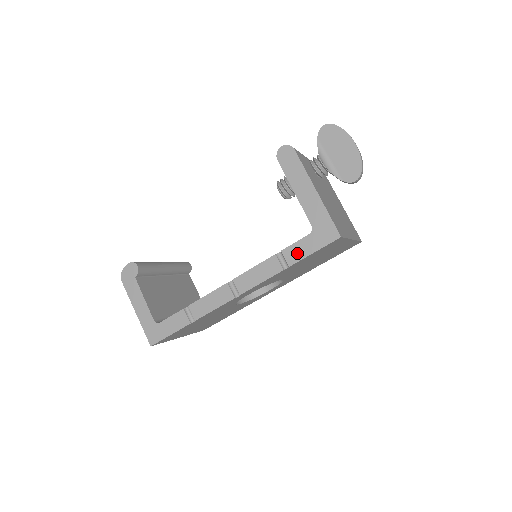
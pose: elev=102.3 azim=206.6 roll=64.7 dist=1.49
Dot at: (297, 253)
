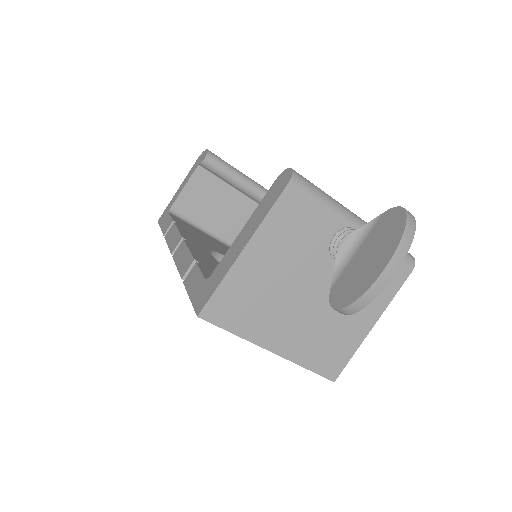
Dot at: (192, 280)
